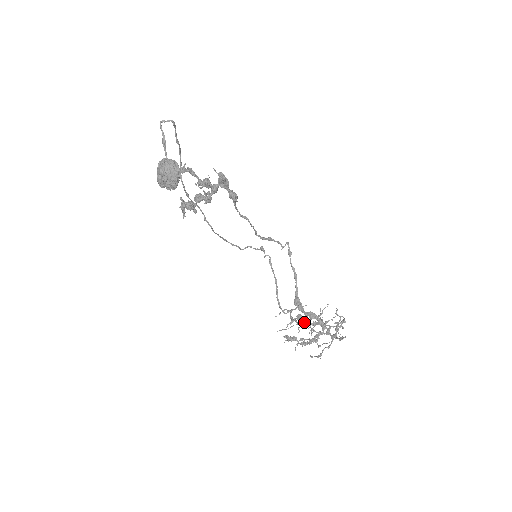
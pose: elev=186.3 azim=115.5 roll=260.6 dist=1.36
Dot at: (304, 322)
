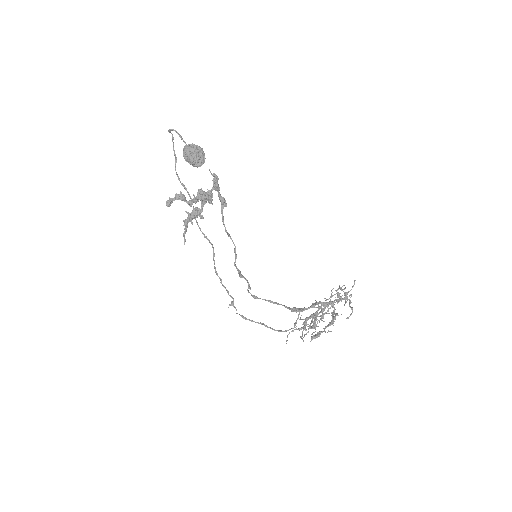
Dot at: (315, 314)
